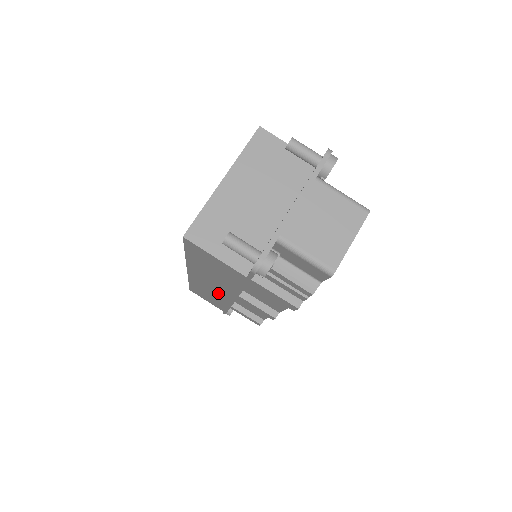
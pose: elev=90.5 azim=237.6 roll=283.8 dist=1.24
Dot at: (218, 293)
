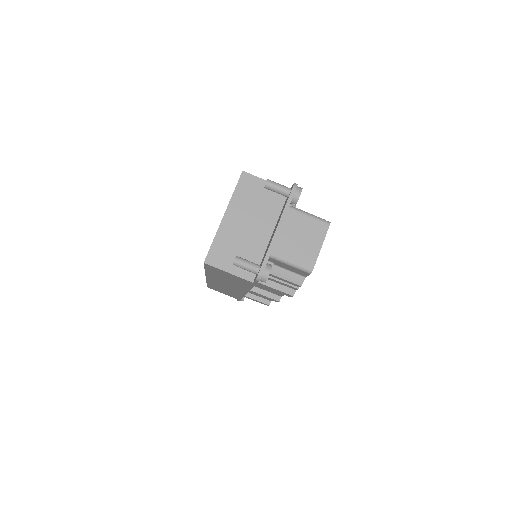
Dot at: (232, 289)
